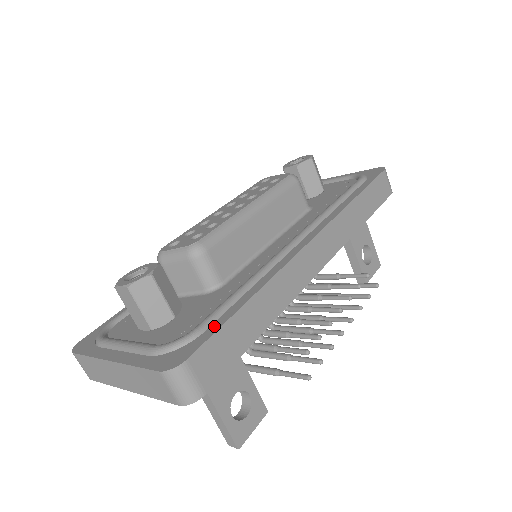
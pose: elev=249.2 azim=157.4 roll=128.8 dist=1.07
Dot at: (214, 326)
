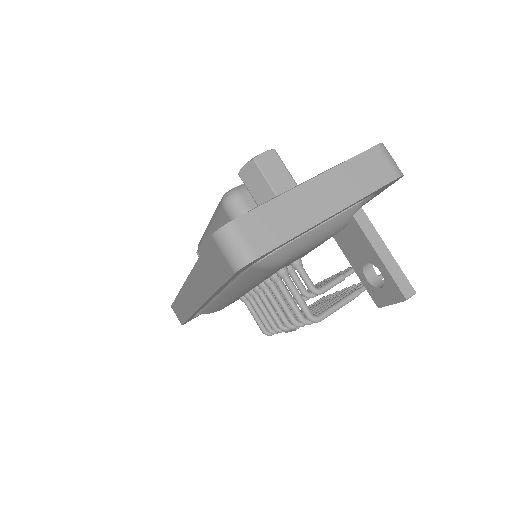
Dot at: occluded
